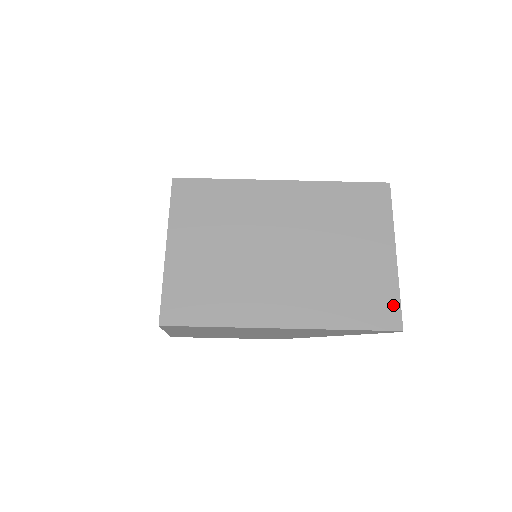
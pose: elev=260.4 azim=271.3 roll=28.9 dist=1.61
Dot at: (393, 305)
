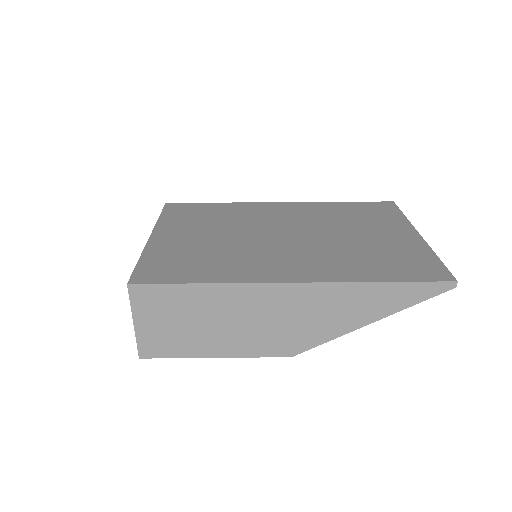
Dot at: (434, 264)
